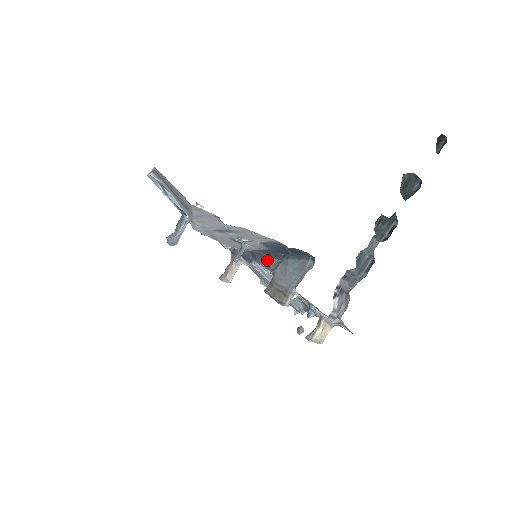
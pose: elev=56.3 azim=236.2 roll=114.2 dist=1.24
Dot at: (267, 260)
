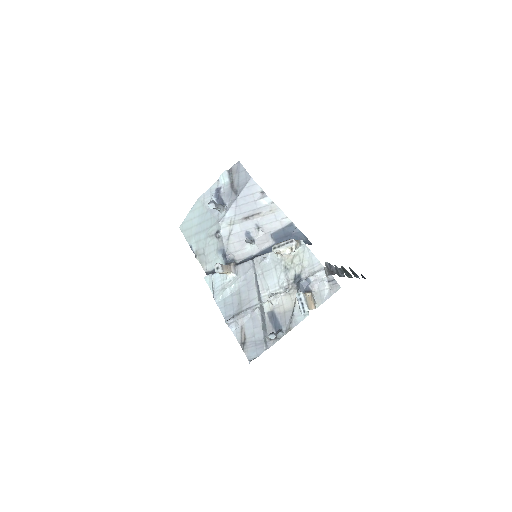
Dot at: occluded
